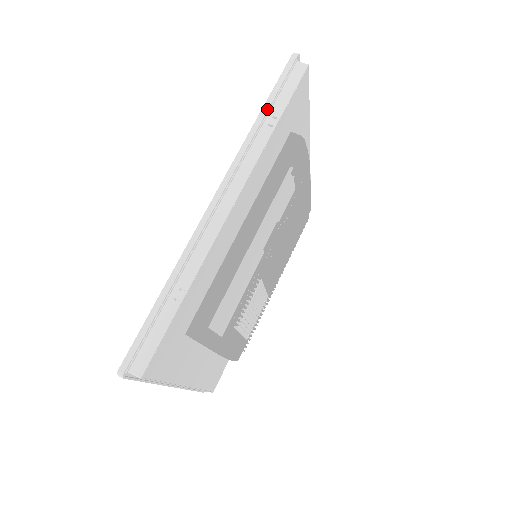
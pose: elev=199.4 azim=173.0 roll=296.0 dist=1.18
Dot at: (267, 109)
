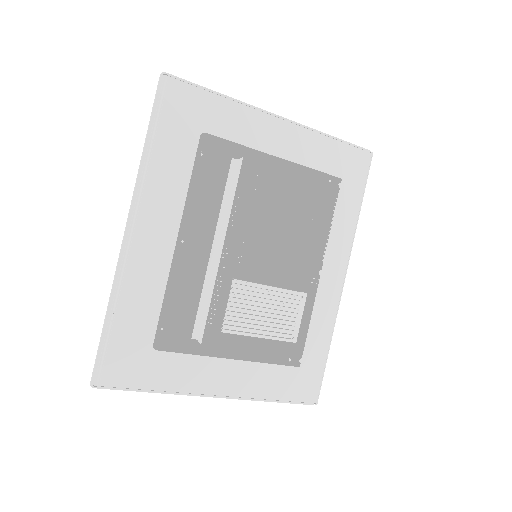
Dot at: (146, 137)
